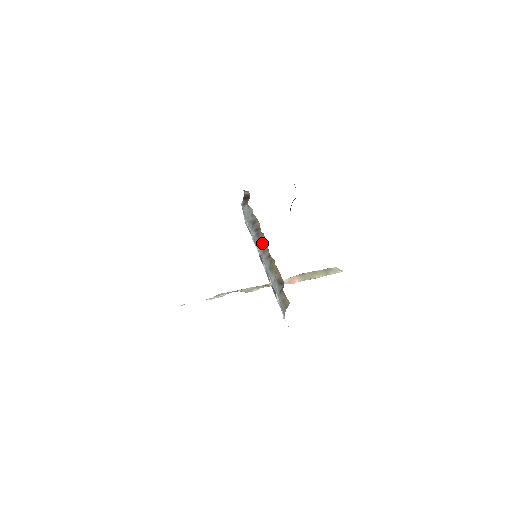
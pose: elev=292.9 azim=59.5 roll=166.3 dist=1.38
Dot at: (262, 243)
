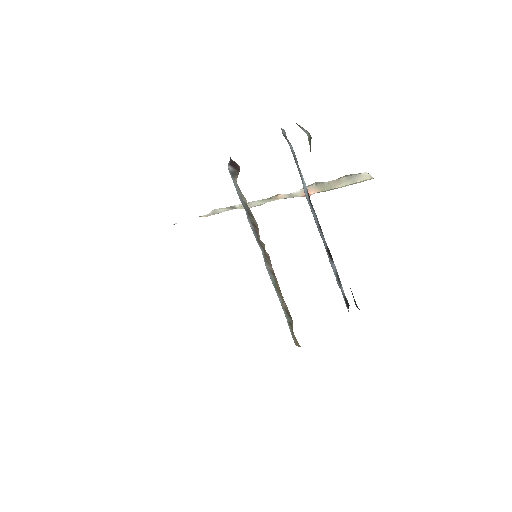
Dot at: (263, 249)
